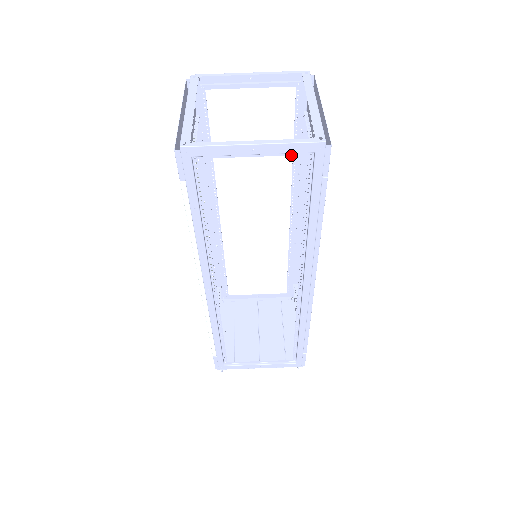
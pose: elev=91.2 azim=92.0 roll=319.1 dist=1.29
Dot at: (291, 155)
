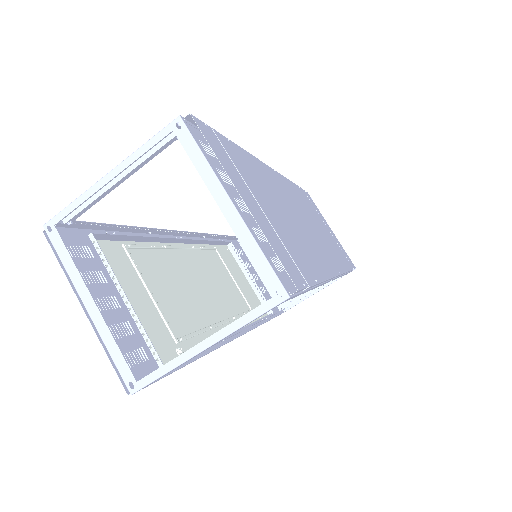
Dot at: occluded
